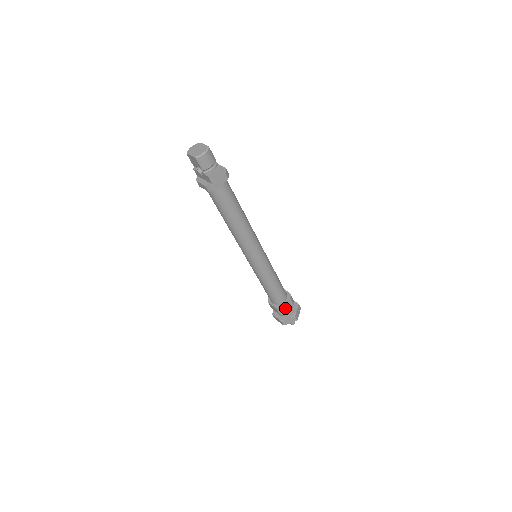
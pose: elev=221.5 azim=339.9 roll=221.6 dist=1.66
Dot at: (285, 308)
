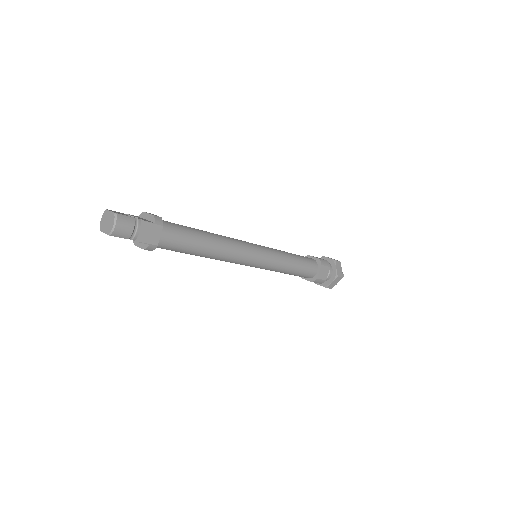
Dot at: (322, 276)
